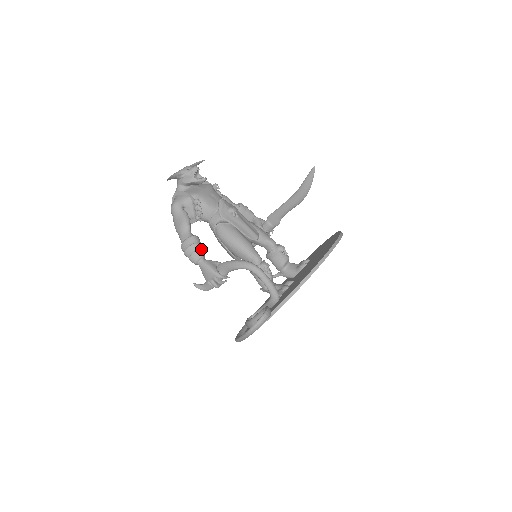
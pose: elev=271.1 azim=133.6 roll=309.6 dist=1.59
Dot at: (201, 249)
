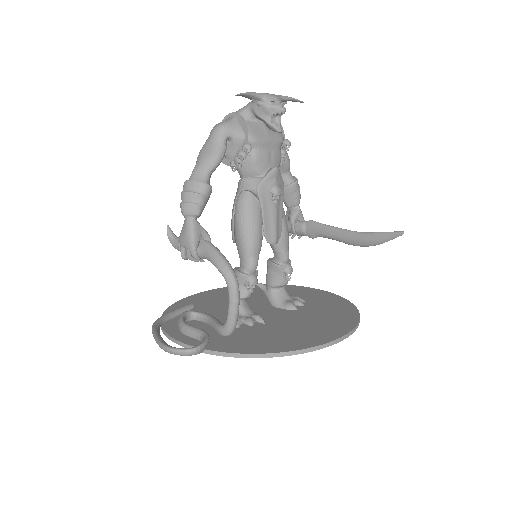
Dot at: (202, 206)
